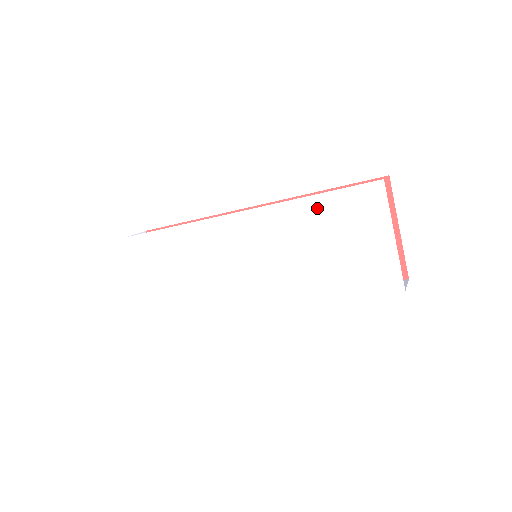
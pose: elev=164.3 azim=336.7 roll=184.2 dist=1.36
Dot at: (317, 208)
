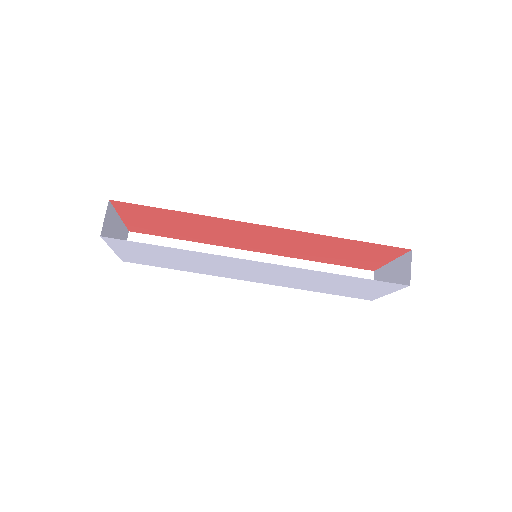
Dot at: (341, 278)
